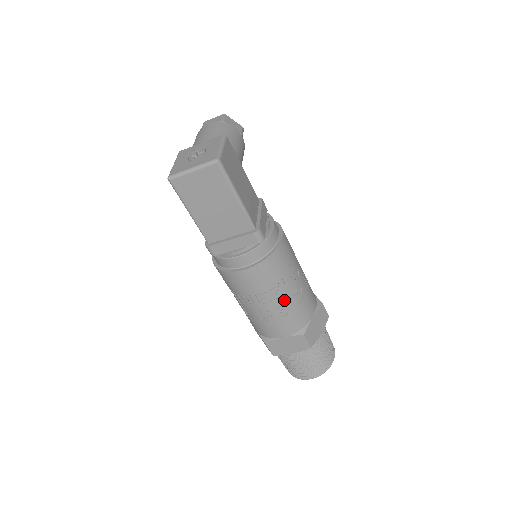
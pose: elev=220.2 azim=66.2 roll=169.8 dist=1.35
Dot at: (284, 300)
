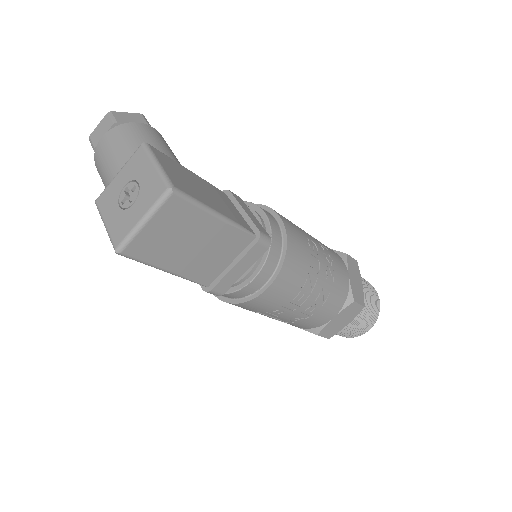
Dot at: (320, 284)
